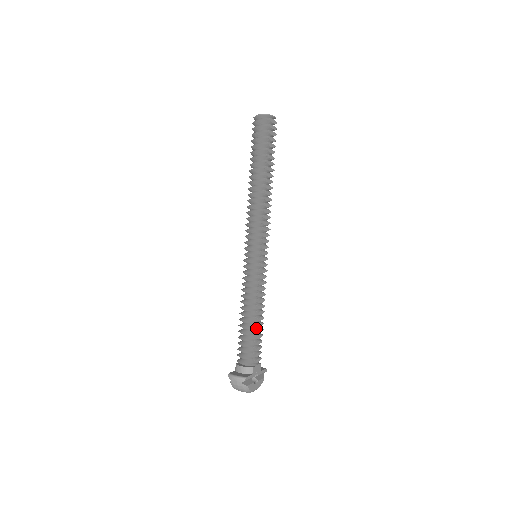
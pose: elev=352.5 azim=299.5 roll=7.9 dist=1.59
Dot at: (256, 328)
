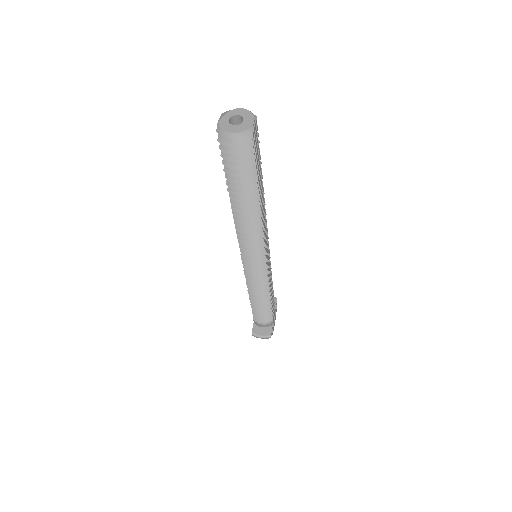
Dot at: occluded
